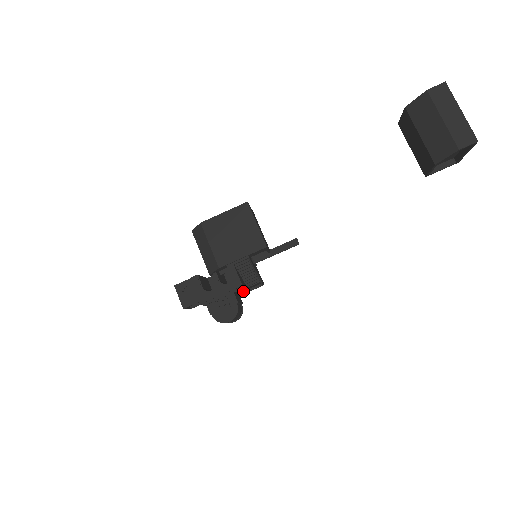
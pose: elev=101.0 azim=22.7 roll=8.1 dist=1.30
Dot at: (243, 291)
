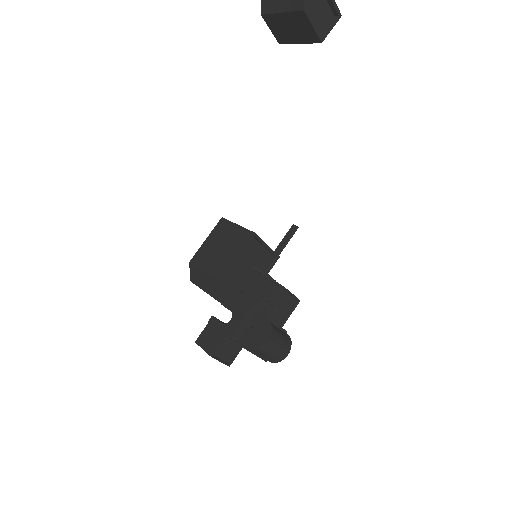
Dot at: (282, 321)
